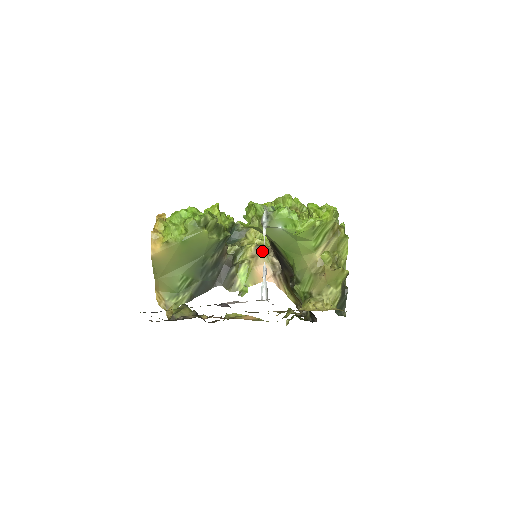
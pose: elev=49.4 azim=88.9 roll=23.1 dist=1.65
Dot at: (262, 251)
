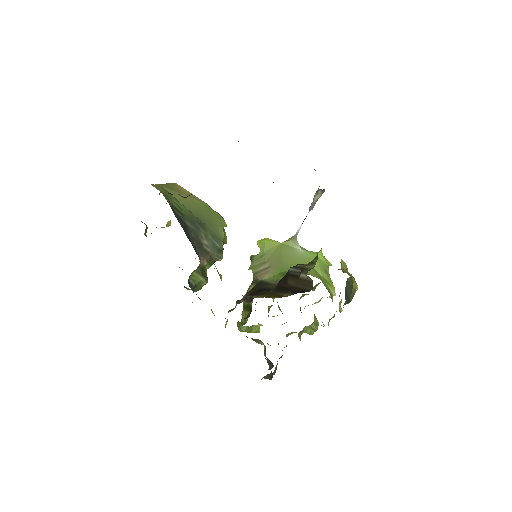
Dot at: occluded
